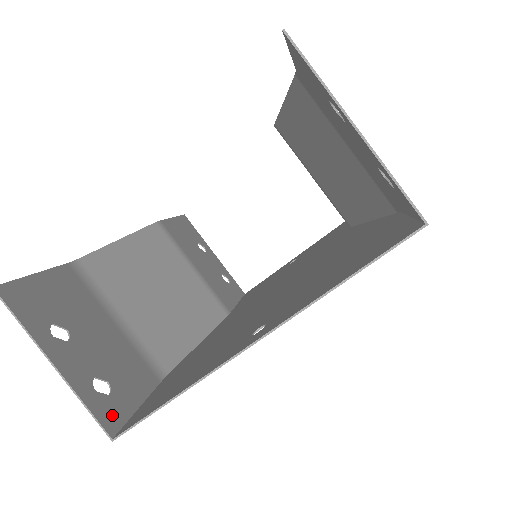
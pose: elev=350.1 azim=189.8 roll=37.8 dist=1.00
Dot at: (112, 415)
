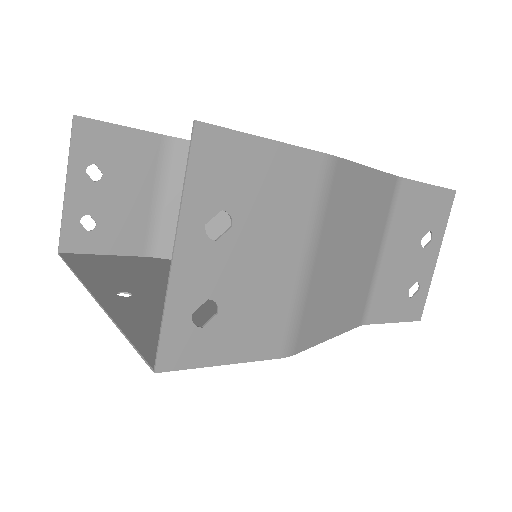
Dot at: (75, 242)
